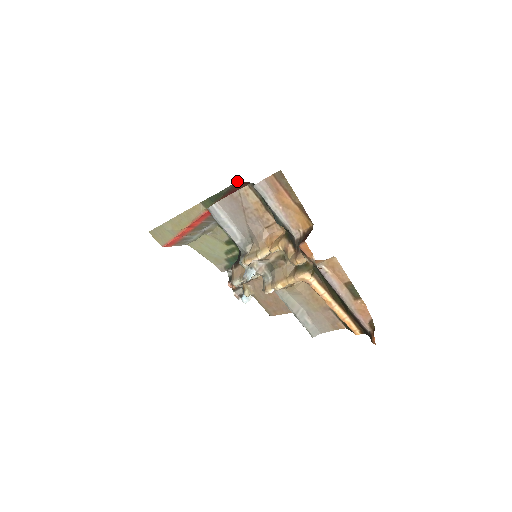
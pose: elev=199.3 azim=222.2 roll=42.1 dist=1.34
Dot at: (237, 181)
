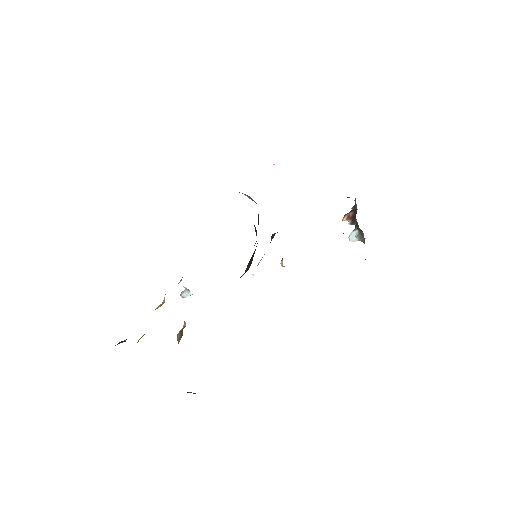
Dot at: occluded
